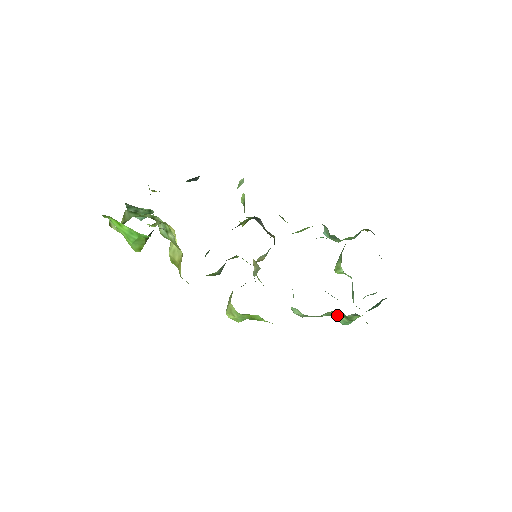
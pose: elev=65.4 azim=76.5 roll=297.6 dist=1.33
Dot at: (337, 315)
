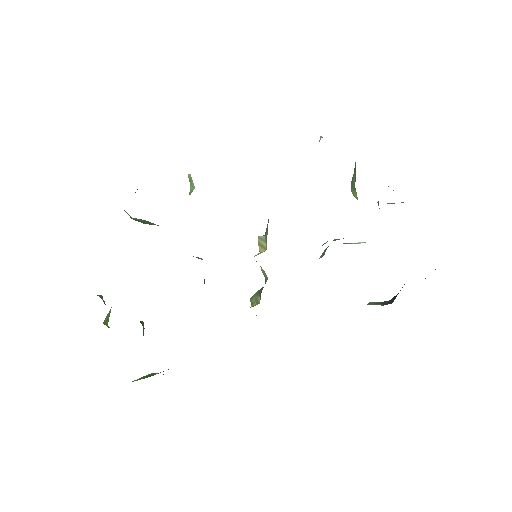
Dot at: occluded
